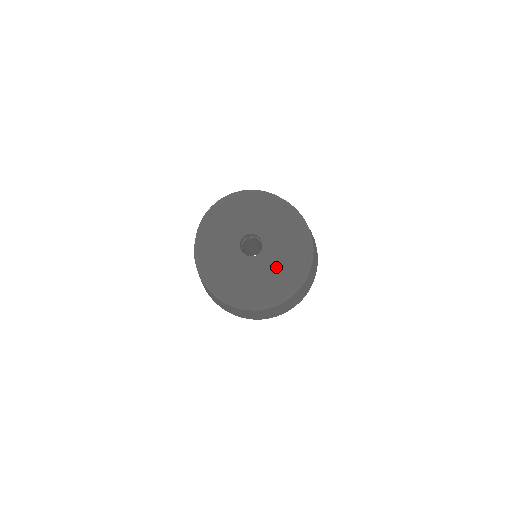
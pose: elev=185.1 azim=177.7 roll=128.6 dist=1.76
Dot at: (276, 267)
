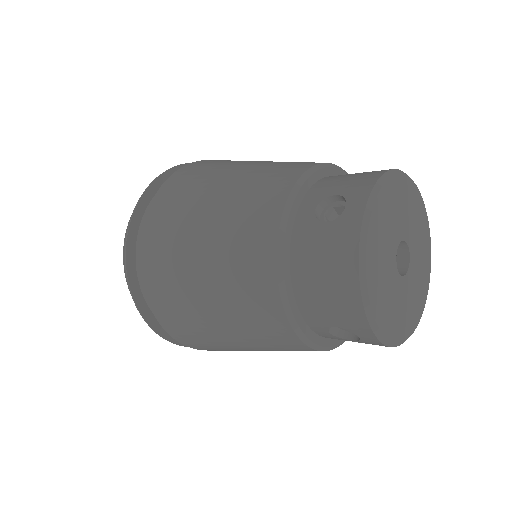
Dot at: (418, 285)
